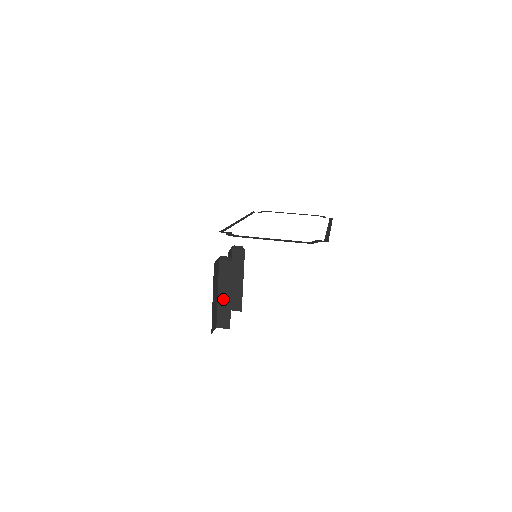
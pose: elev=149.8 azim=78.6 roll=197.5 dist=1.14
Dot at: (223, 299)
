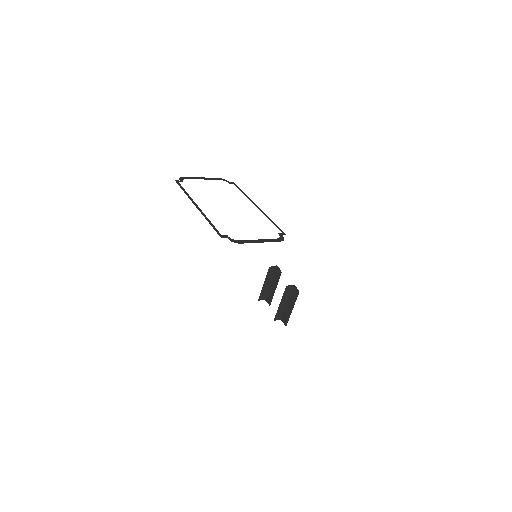
Dot at: (282, 306)
